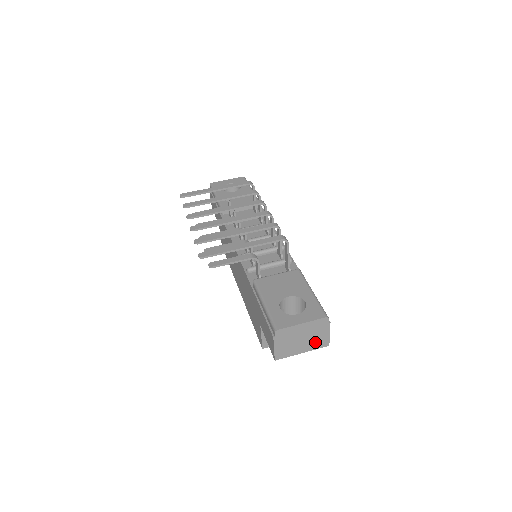
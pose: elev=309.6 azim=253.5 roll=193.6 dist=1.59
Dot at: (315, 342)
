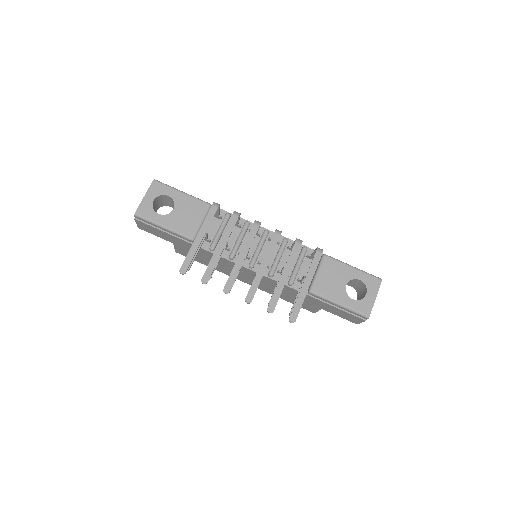
Dot at: occluded
